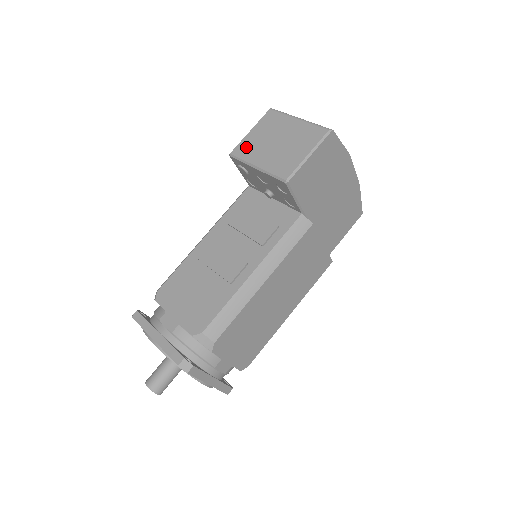
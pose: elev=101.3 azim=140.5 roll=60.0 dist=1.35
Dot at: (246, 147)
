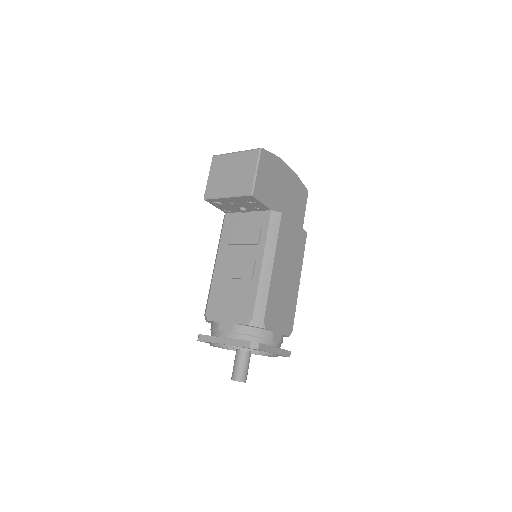
Dot at: (212, 188)
